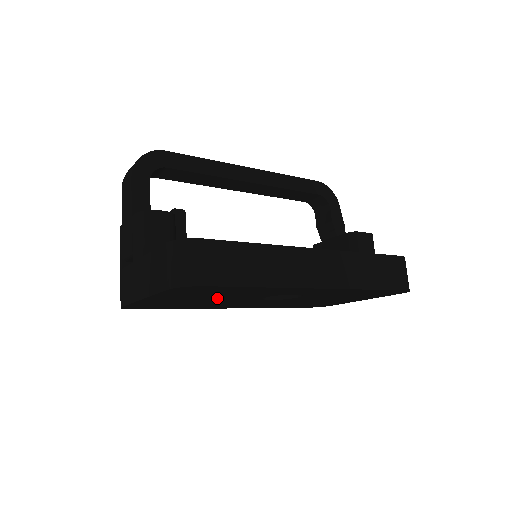
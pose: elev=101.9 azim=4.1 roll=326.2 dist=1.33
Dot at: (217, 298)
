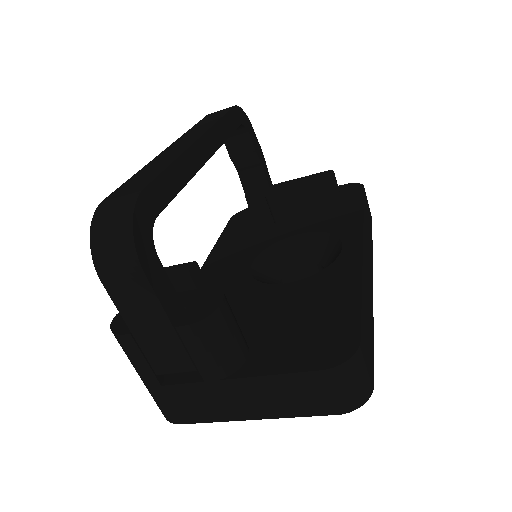
Dot at: occluded
